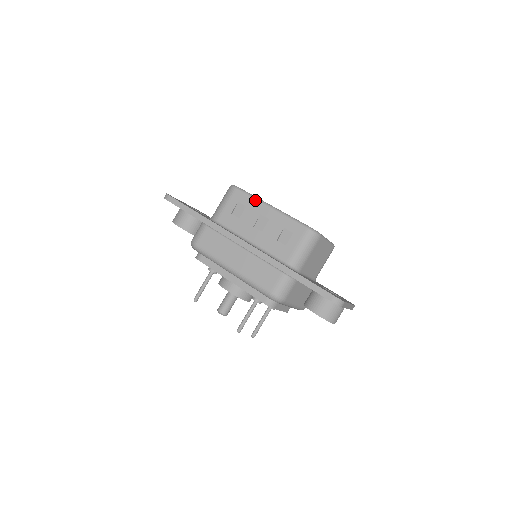
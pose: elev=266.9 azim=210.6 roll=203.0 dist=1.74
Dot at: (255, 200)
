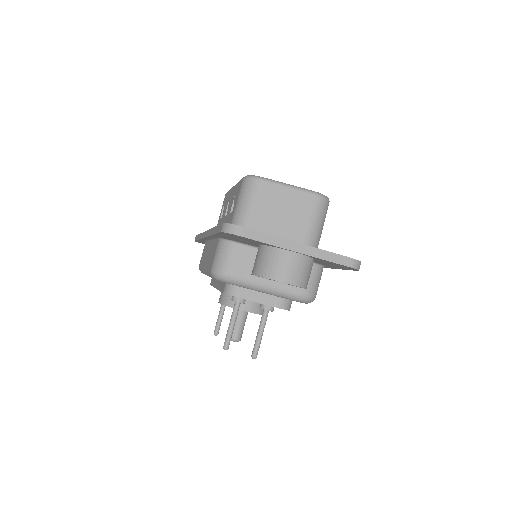
Dot at: (229, 191)
